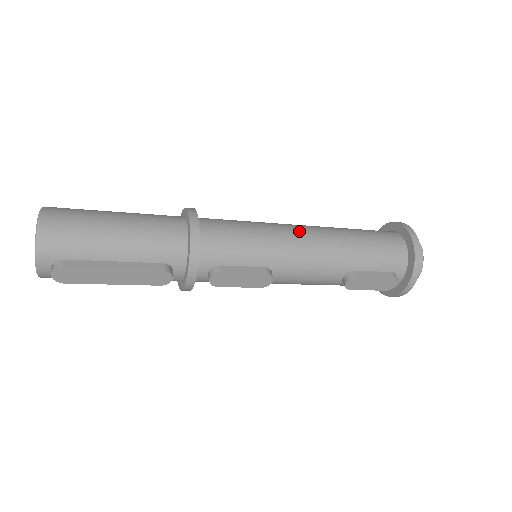
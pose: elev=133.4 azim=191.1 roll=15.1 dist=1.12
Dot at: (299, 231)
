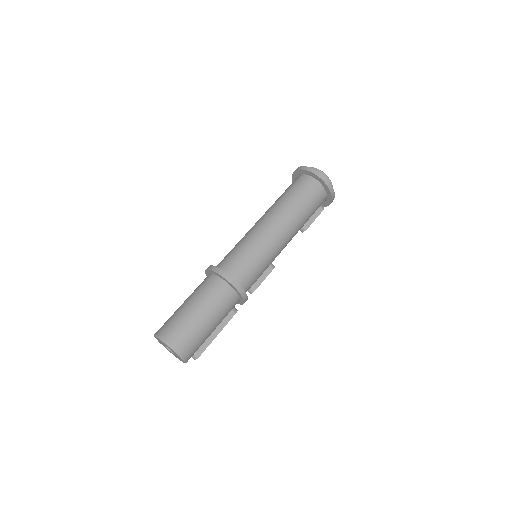
Dot at: (276, 233)
